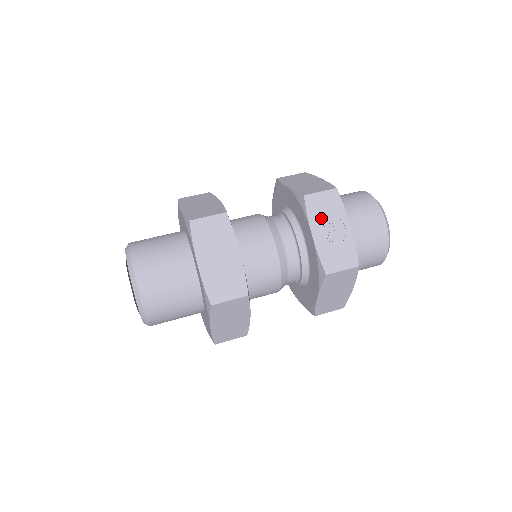
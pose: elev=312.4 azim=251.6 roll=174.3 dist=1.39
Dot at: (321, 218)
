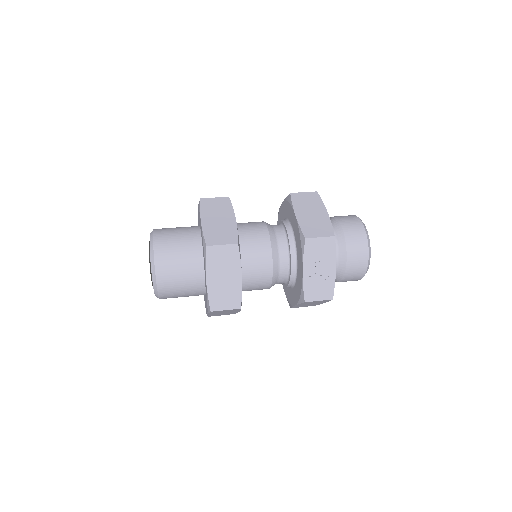
Dot at: (314, 258)
